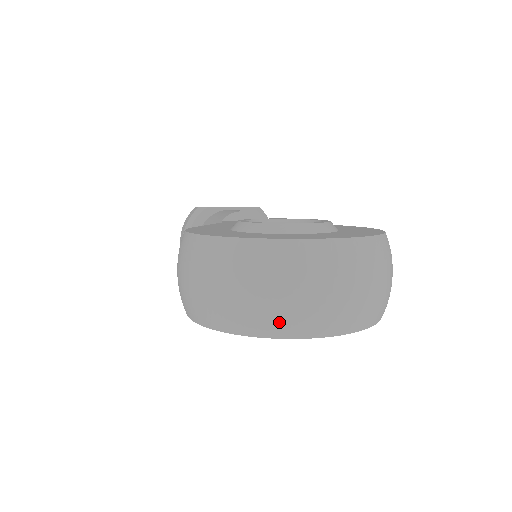
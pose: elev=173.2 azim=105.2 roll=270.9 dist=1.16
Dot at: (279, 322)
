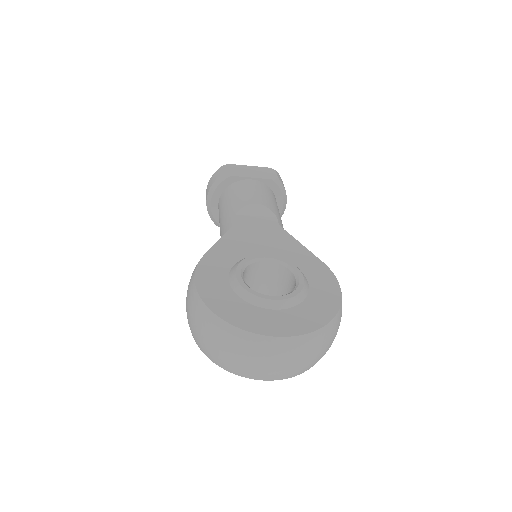
Dot at: (241, 372)
